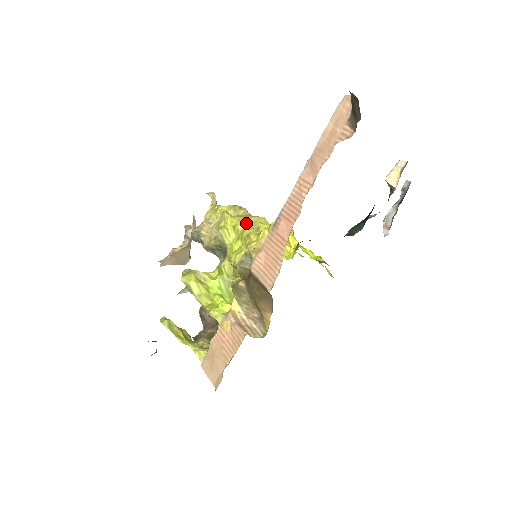
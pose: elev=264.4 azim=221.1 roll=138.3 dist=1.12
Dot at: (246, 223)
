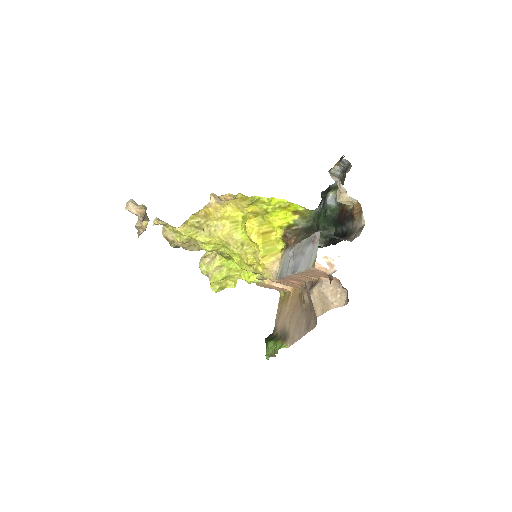
Dot at: (226, 242)
